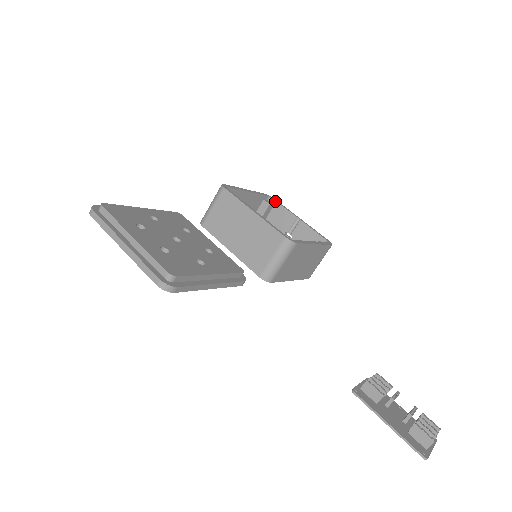
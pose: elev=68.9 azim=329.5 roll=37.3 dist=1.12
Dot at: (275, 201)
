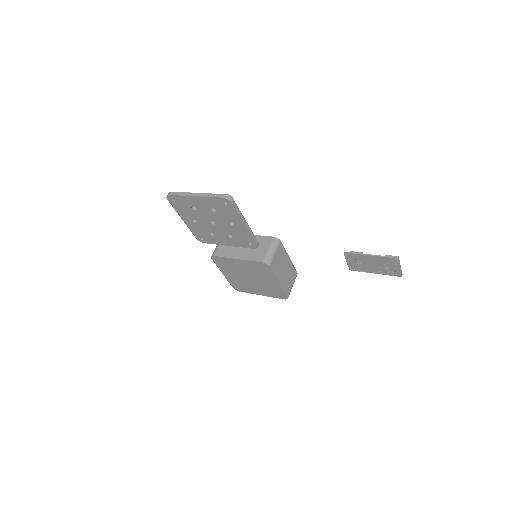
Dot at: occluded
